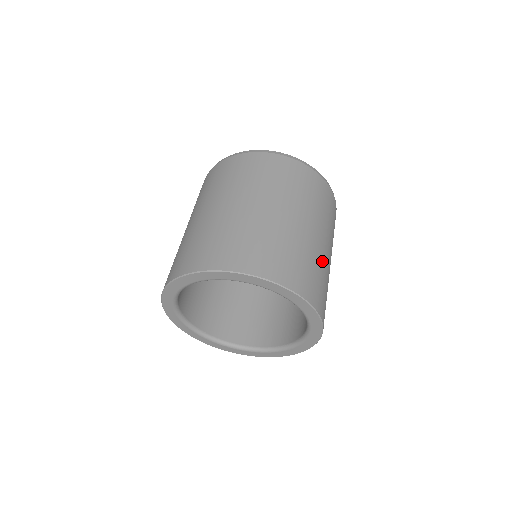
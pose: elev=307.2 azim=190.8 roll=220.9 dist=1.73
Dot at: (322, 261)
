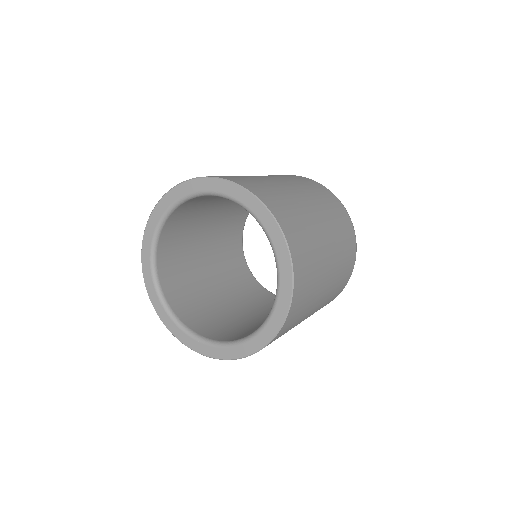
Dot at: (258, 178)
